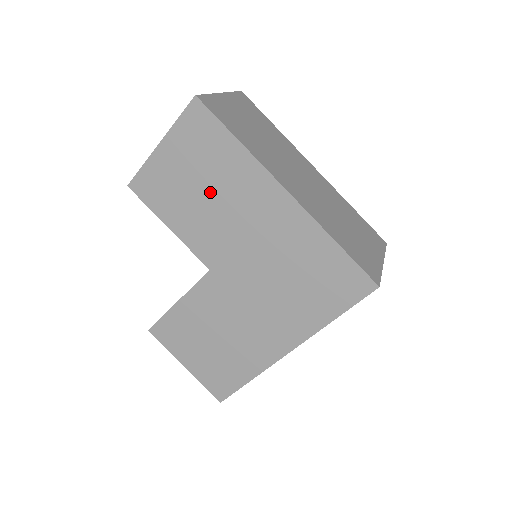
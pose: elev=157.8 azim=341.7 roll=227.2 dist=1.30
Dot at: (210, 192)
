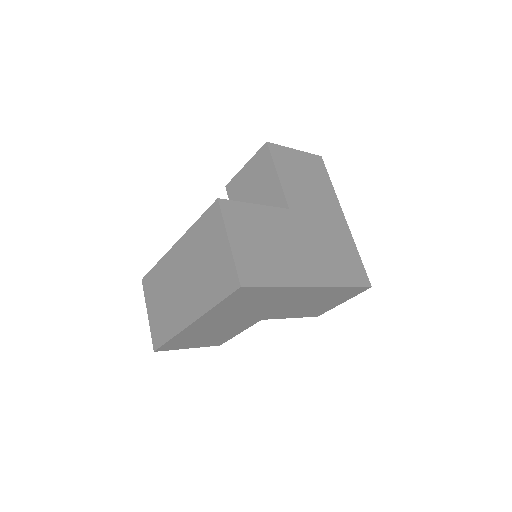
Dot at: (309, 184)
